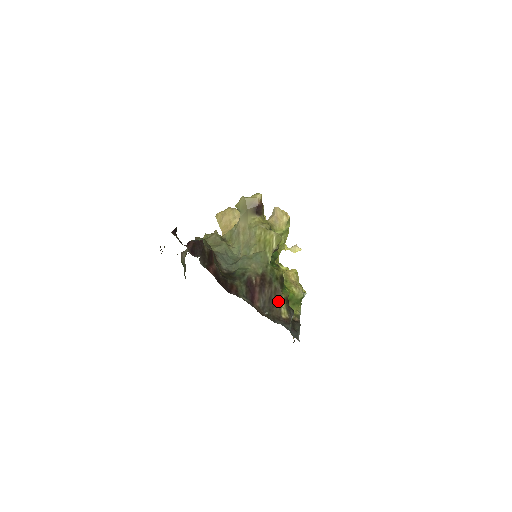
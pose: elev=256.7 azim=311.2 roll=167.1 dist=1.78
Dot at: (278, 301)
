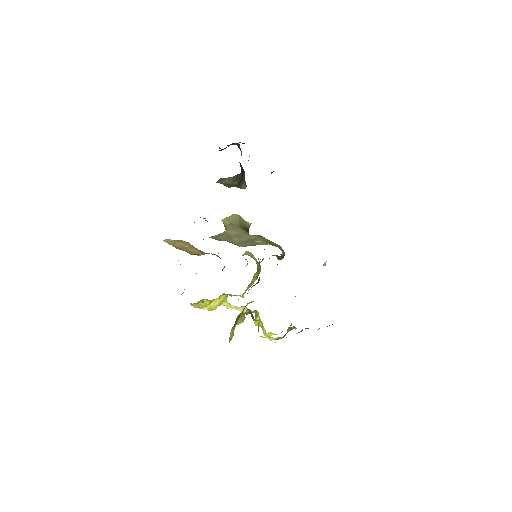
Dot at: occluded
